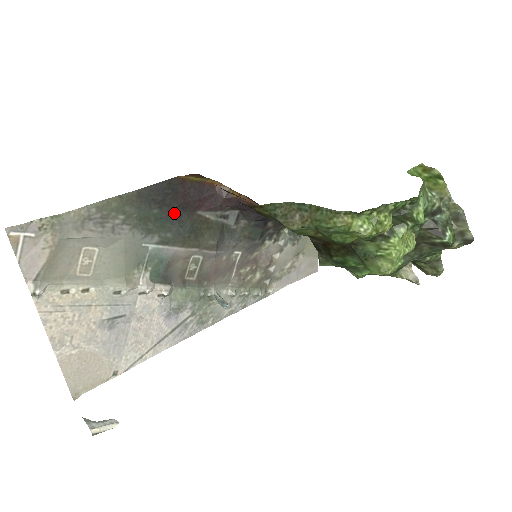
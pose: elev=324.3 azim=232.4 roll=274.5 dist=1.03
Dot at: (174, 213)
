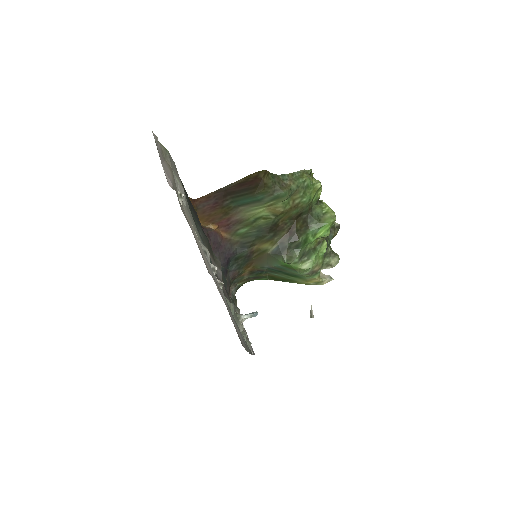
Dot at: (197, 218)
